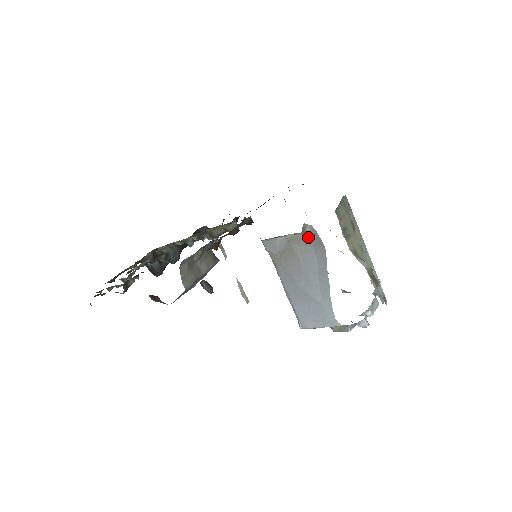
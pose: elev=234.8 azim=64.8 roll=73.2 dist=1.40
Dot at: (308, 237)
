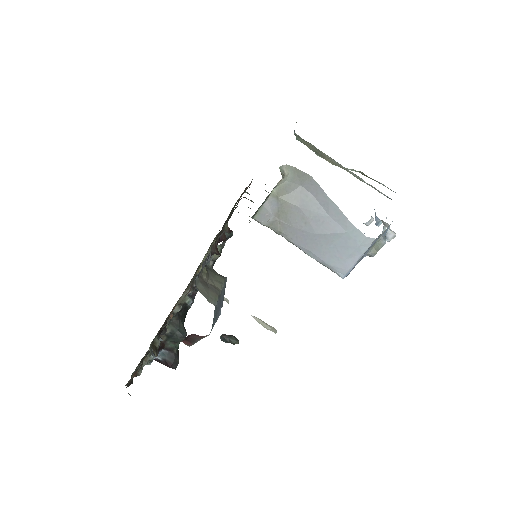
Dot at: (290, 179)
